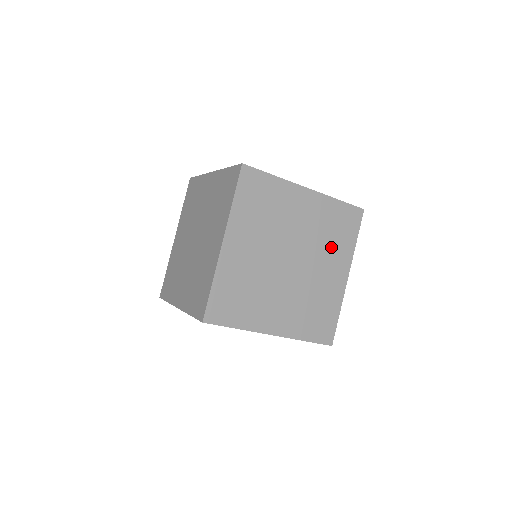
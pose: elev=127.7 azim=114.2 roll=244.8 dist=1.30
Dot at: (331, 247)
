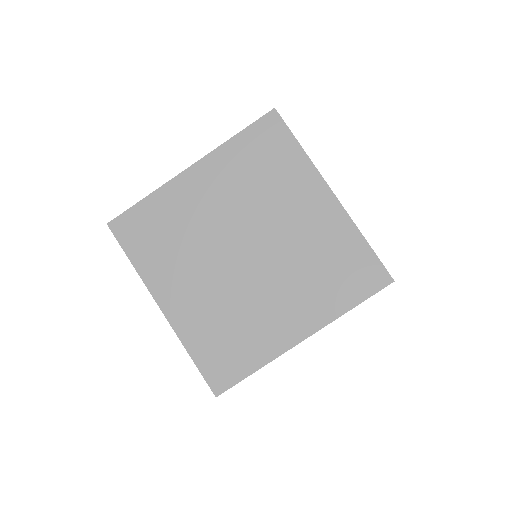
Dot at: (310, 283)
